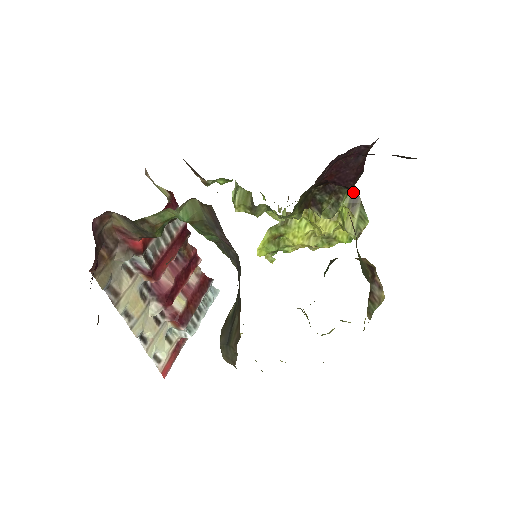
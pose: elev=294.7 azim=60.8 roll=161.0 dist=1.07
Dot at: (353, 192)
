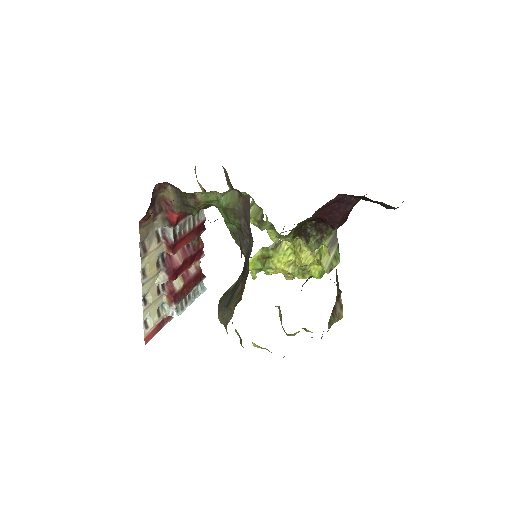
Dot at: (334, 236)
